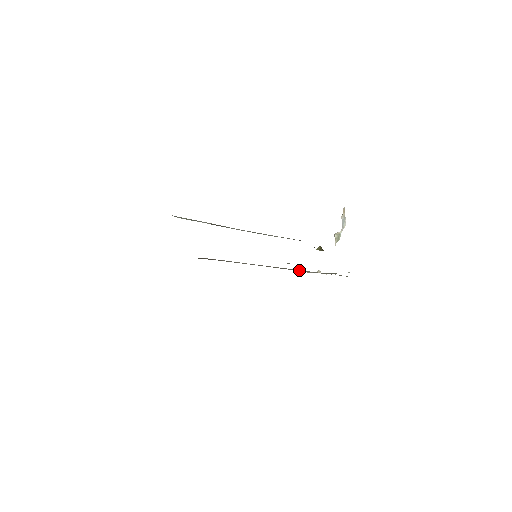
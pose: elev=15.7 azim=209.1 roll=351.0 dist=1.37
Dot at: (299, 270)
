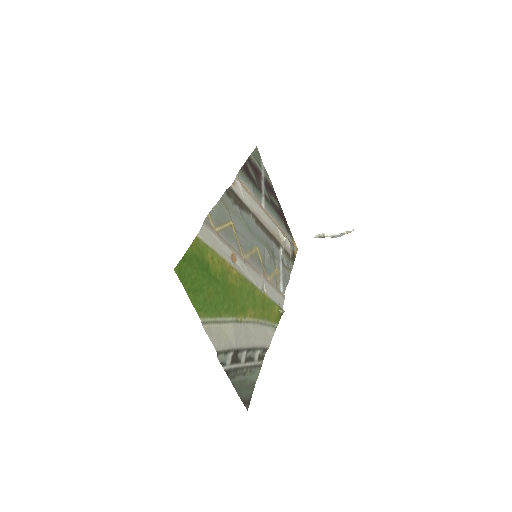
Dot at: (274, 241)
